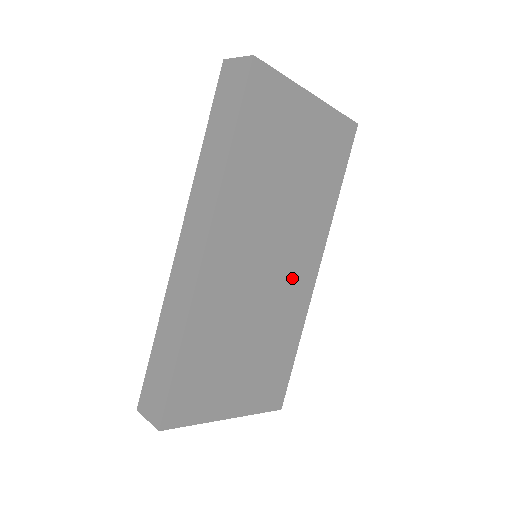
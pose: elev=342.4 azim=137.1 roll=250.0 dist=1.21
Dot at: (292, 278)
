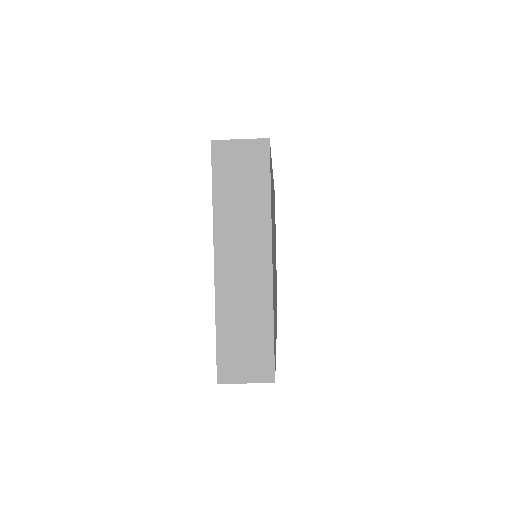
Dot at: occluded
